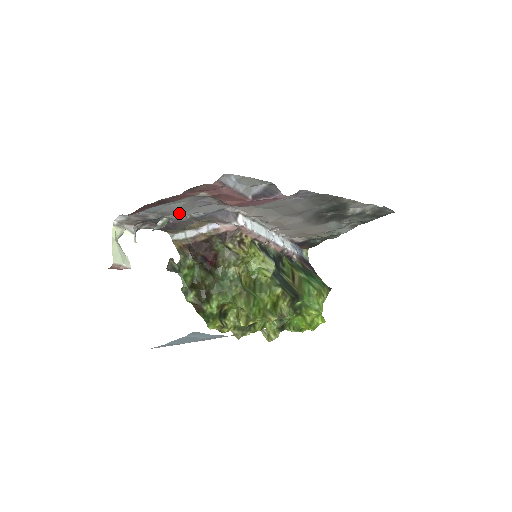
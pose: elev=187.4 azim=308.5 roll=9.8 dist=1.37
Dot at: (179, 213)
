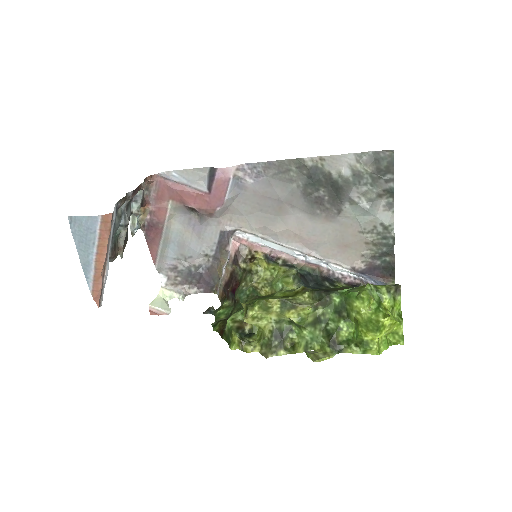
Dot at: (195, 252)
